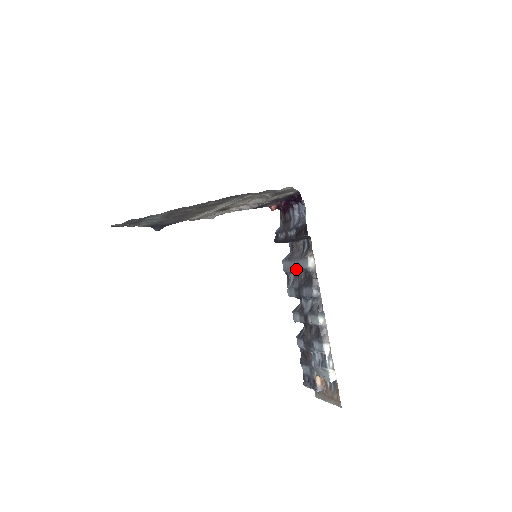
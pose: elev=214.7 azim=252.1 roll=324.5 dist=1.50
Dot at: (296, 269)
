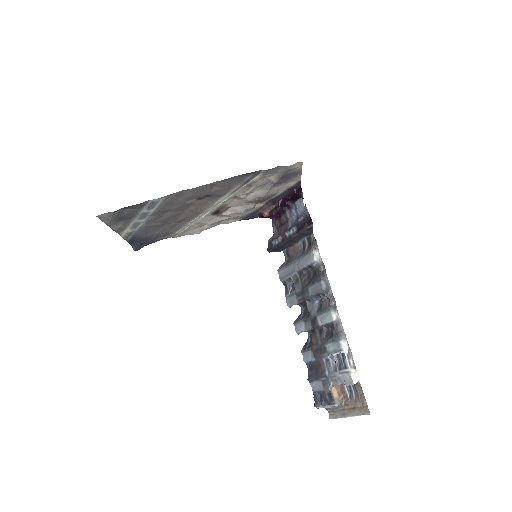
Dot at: (297, 271)
